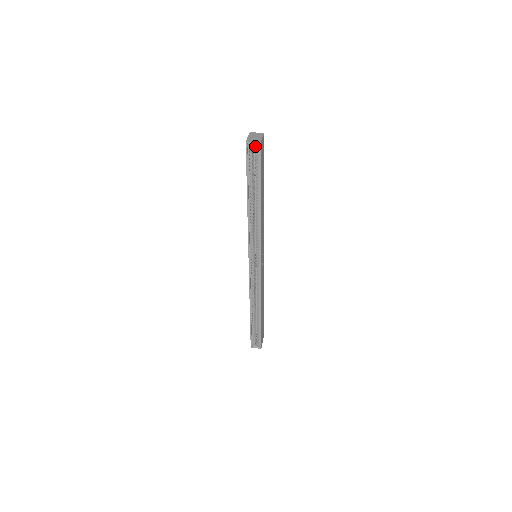
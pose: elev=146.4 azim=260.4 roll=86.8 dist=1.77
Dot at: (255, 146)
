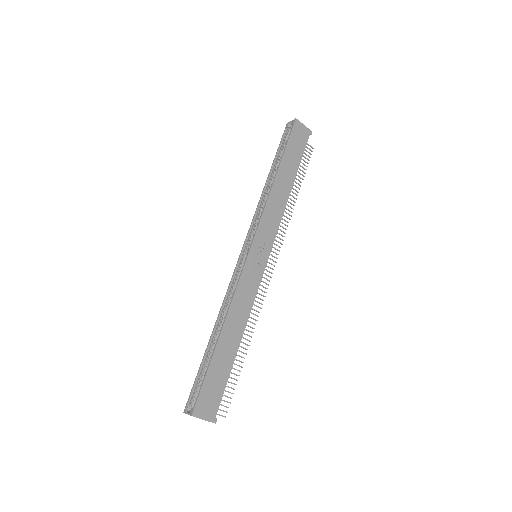
Dot at: (292, 124)
